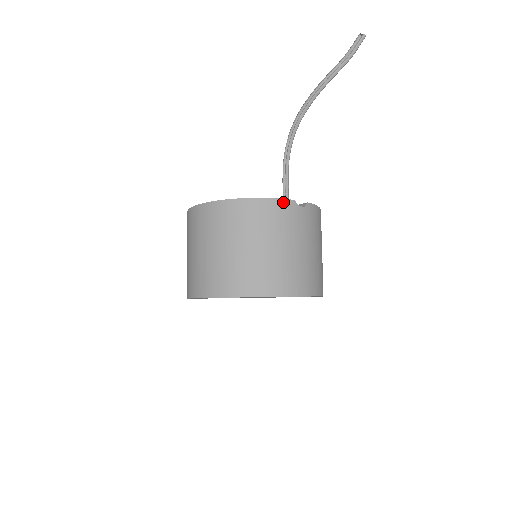
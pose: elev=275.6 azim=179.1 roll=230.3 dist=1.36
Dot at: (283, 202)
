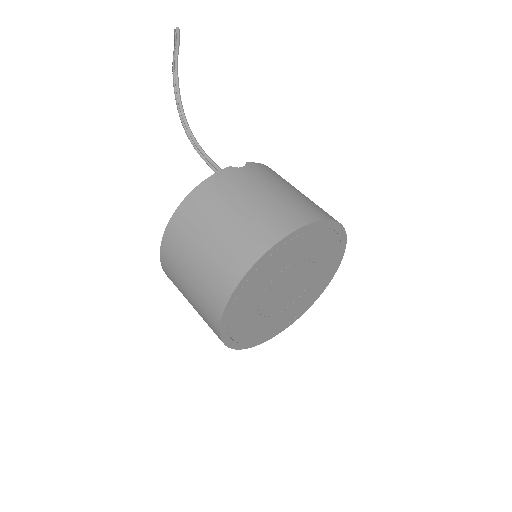
Dot at: (220, 174)
